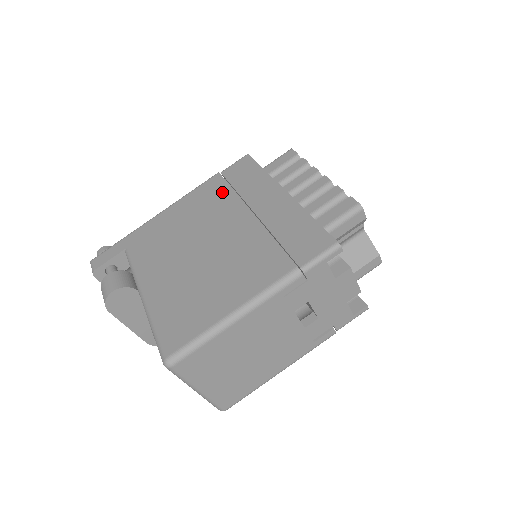
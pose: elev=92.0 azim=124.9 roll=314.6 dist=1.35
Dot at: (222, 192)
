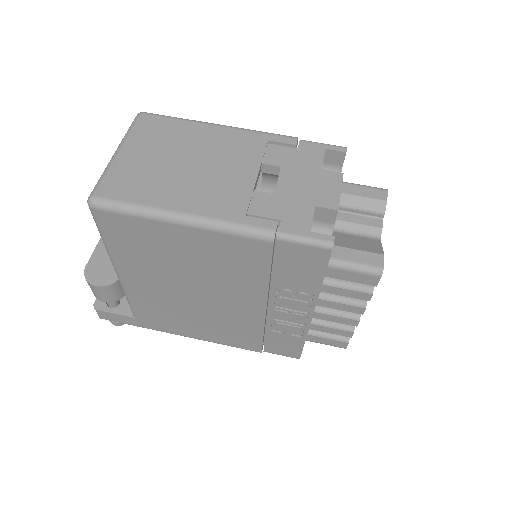
Dot at: occluded
